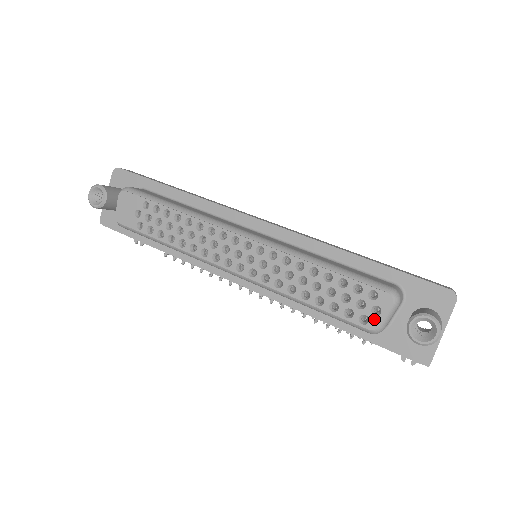
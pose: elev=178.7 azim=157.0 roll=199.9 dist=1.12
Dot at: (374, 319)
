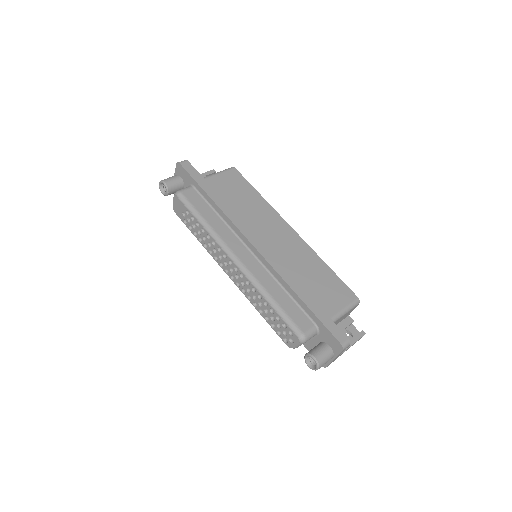
Dot at: (290, 343)
